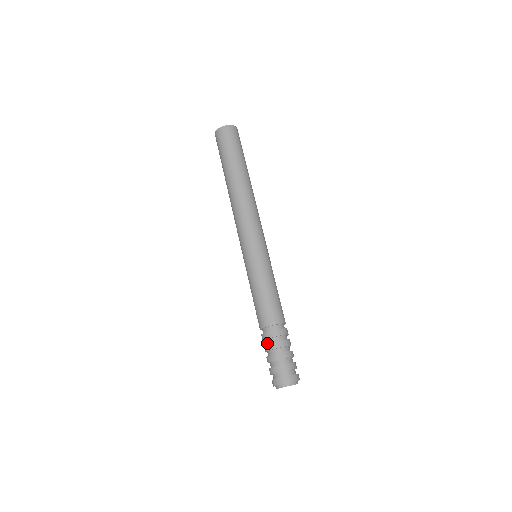
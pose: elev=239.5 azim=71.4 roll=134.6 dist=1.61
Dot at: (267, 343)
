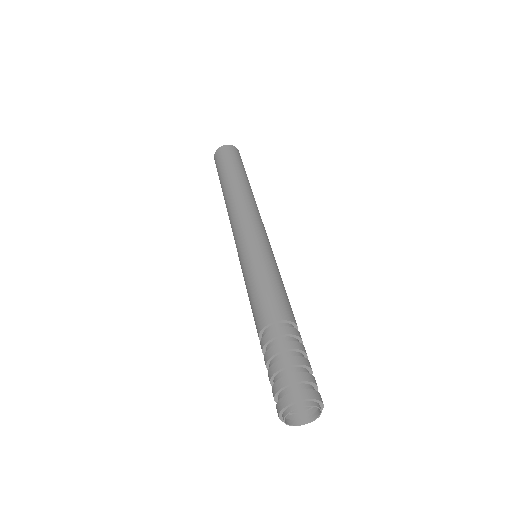
Dot at: occluded
